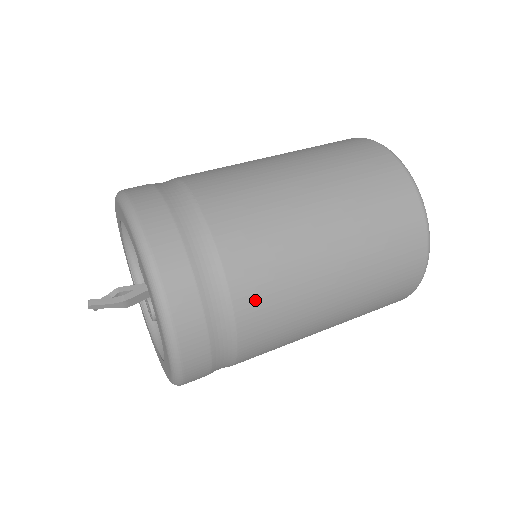
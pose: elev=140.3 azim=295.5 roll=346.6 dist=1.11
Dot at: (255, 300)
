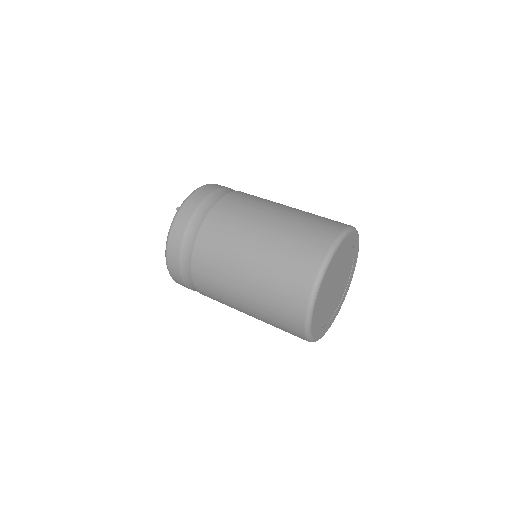
Dot at: (222, 211)
